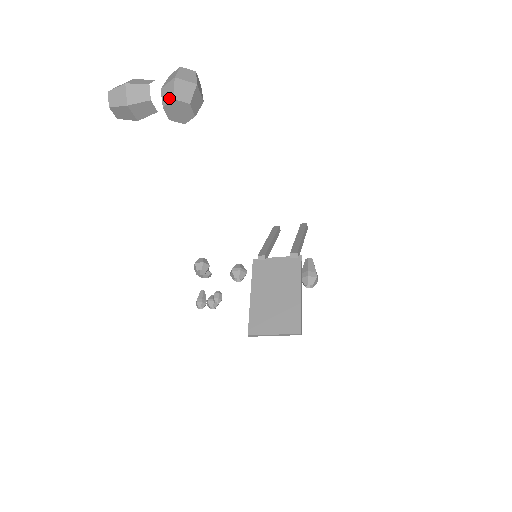
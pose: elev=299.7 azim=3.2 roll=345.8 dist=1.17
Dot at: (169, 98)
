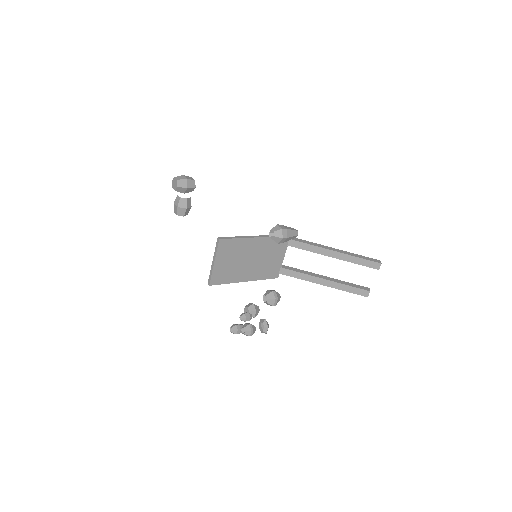
Dot at: occluded
